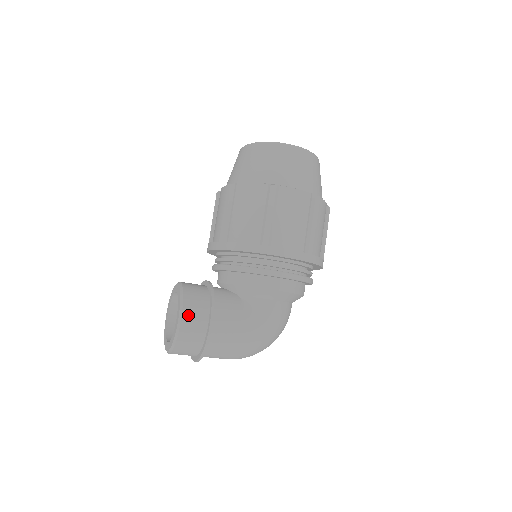
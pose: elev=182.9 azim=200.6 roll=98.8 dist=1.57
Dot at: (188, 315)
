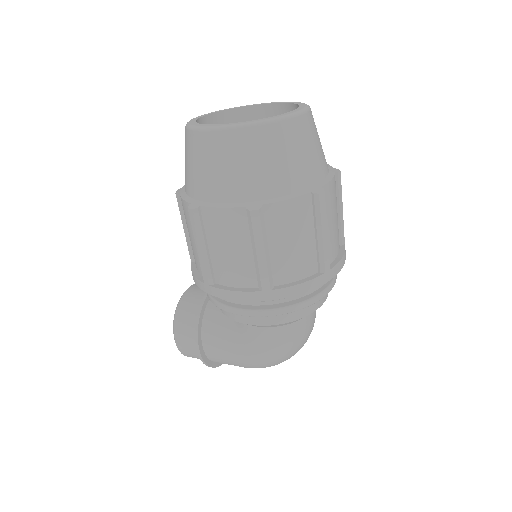
Dot at: (180, 337)
